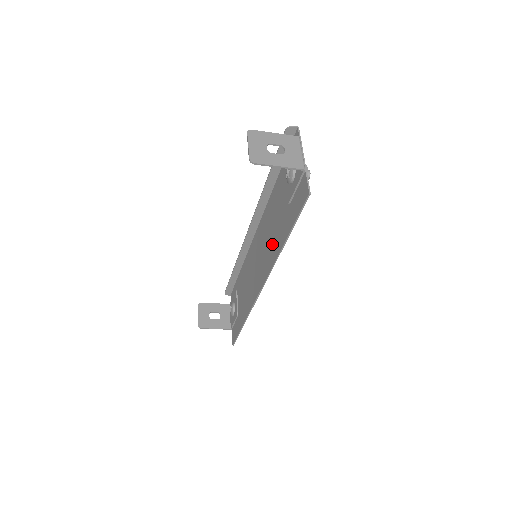
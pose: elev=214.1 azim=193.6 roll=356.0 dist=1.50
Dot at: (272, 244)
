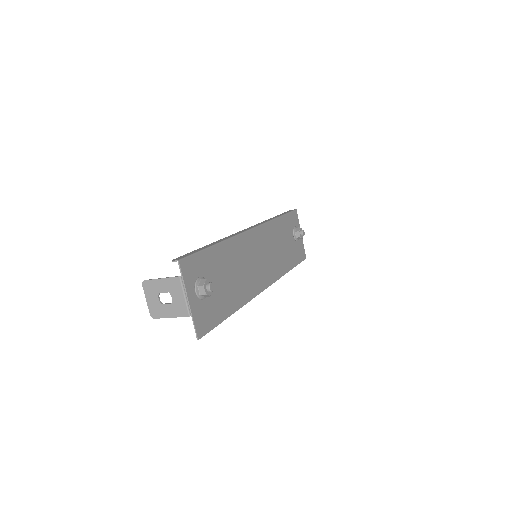
Dot at: (241, 286)
